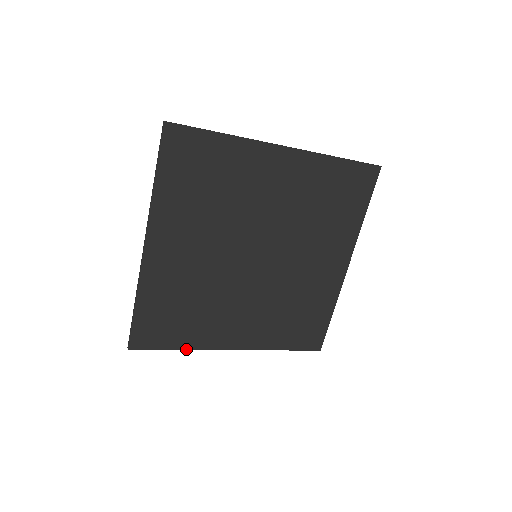
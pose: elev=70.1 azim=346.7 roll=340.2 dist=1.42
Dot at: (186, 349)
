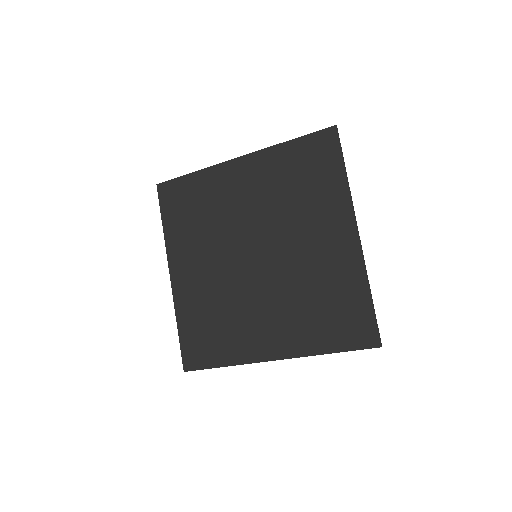
Dot at: (229, 365)
